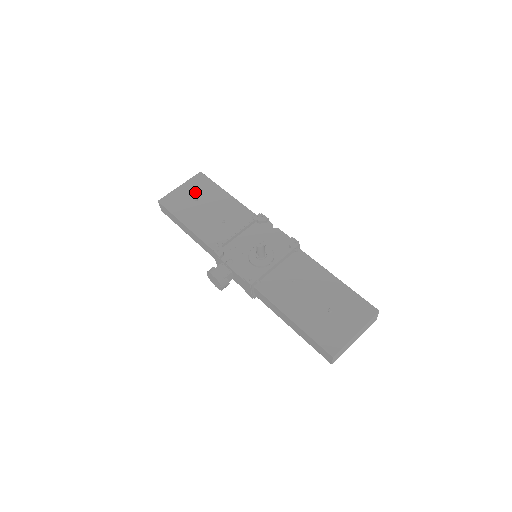
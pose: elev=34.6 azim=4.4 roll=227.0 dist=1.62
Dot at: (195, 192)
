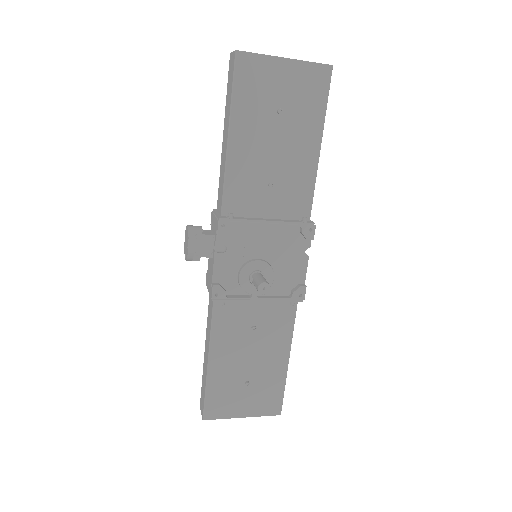
Dot at: (291, 95)
